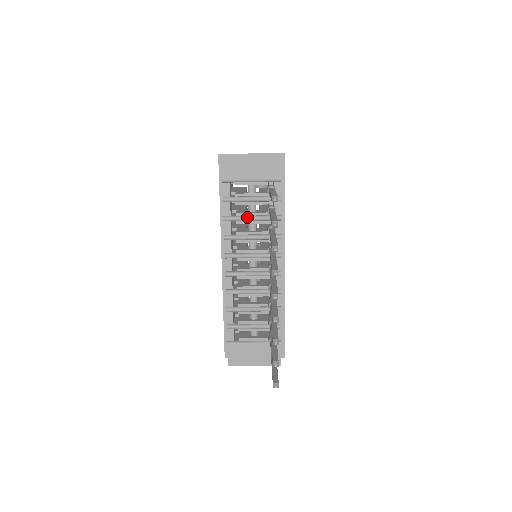
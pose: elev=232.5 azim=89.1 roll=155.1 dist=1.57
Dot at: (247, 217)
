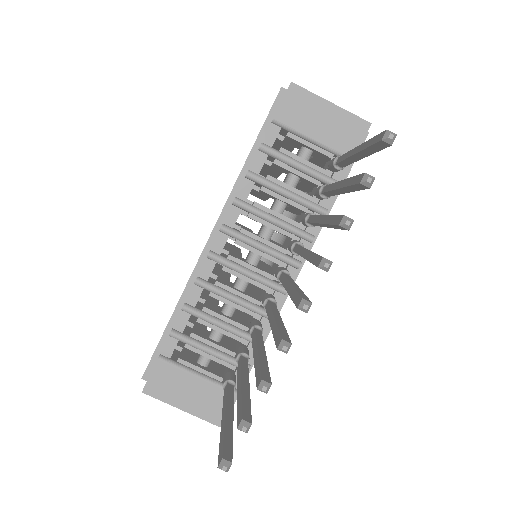
Dot at: (281, 188)
